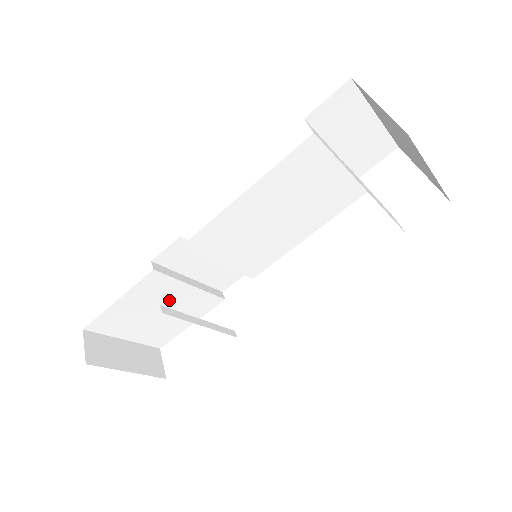
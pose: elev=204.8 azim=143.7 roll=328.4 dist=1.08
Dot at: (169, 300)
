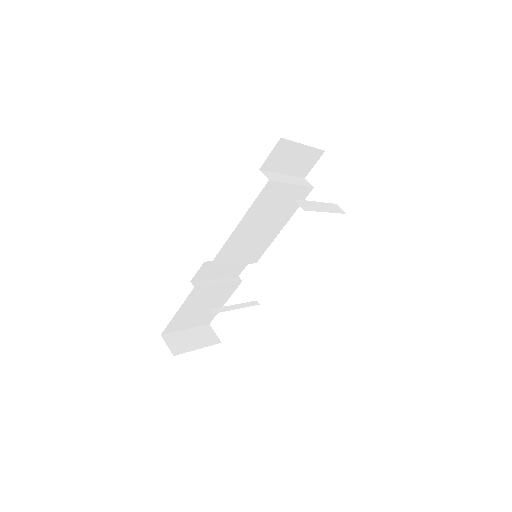
Dot at: (208, 297)
